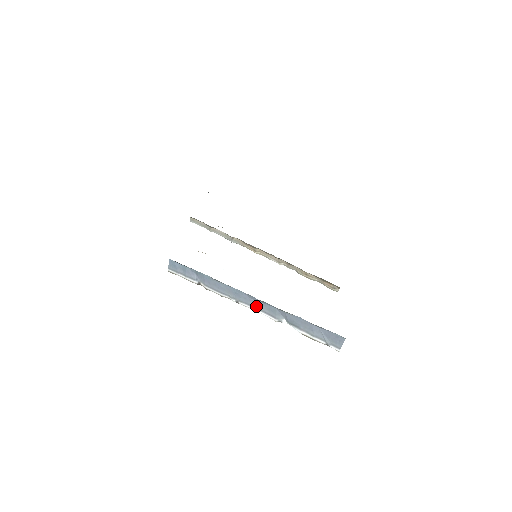
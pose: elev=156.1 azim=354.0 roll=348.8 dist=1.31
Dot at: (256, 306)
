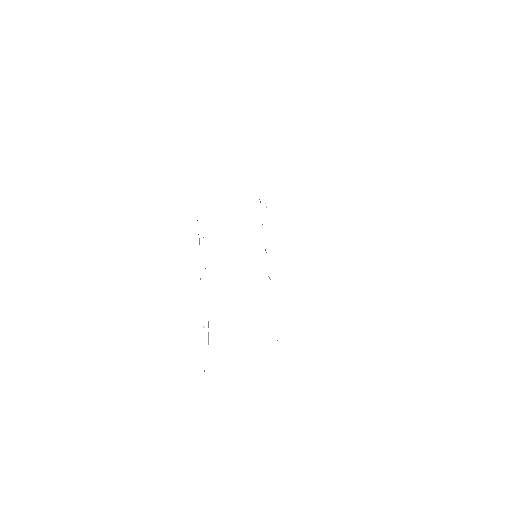
Dot at: occluded
